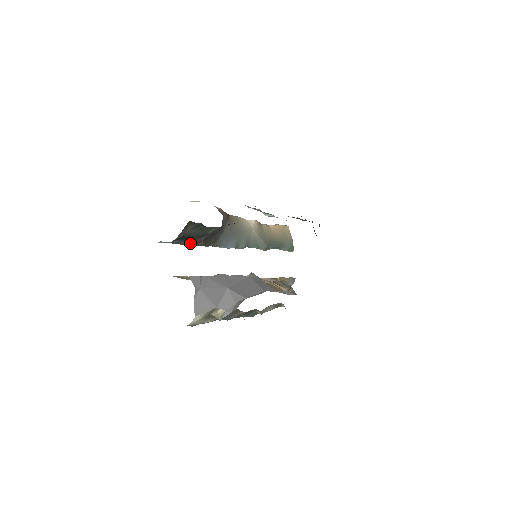
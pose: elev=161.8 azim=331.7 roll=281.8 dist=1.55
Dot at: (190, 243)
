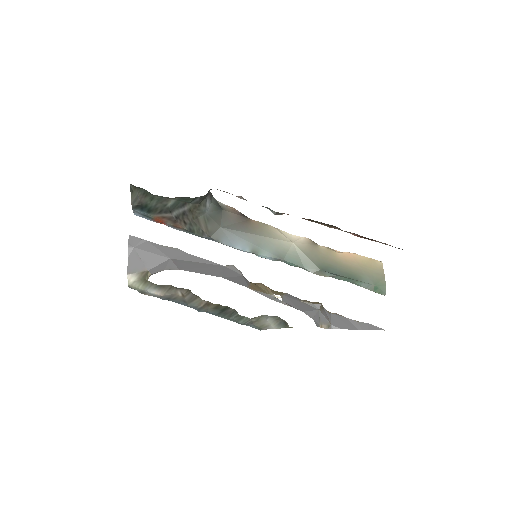
Dot at: (162, 220)
